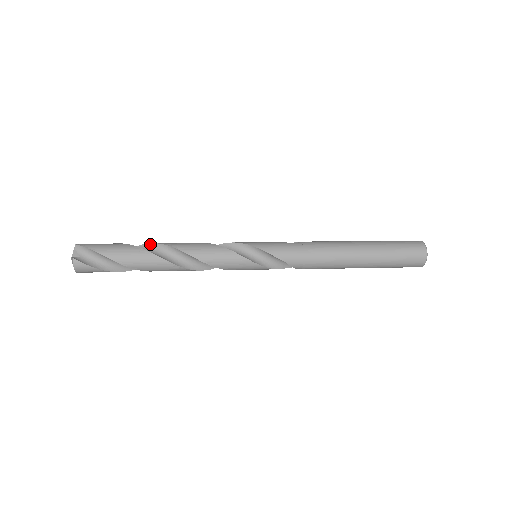
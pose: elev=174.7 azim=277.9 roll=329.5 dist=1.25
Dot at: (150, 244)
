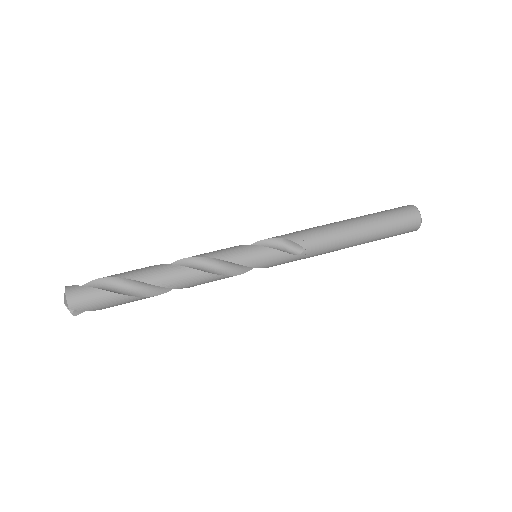
Dot at: (148, 284)
